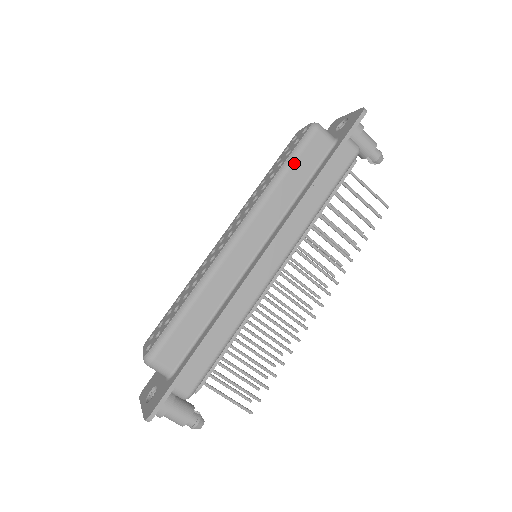
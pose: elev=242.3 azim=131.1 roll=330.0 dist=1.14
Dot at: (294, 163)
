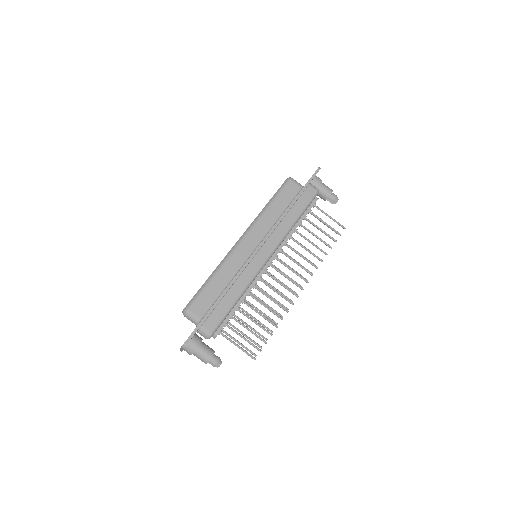
Dot at: (277, 198)
